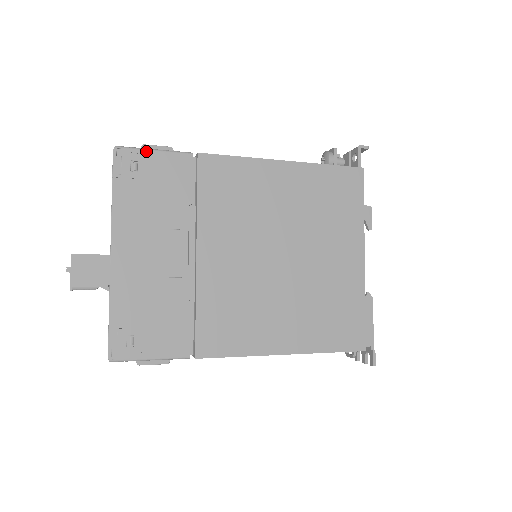
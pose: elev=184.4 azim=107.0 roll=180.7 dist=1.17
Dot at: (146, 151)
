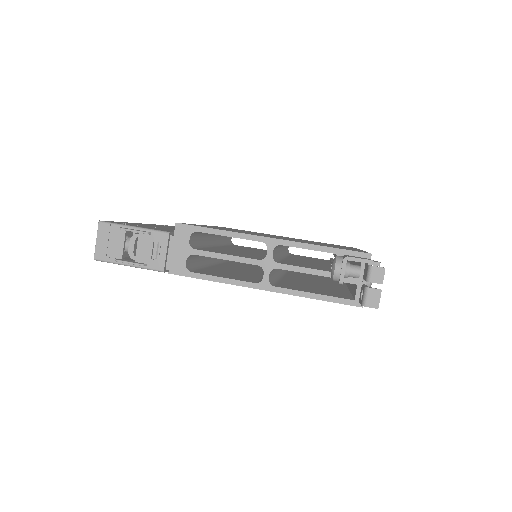
Dot at: occluded
